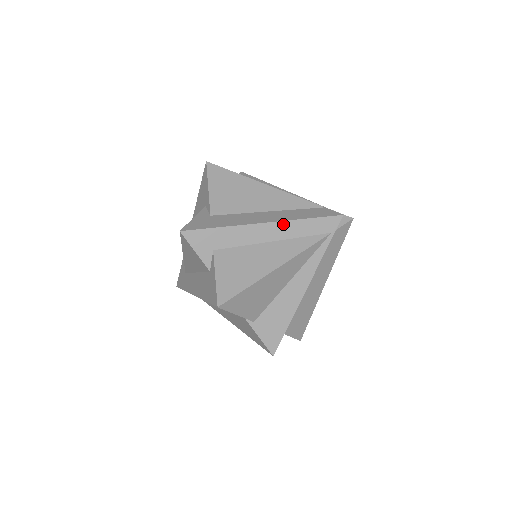
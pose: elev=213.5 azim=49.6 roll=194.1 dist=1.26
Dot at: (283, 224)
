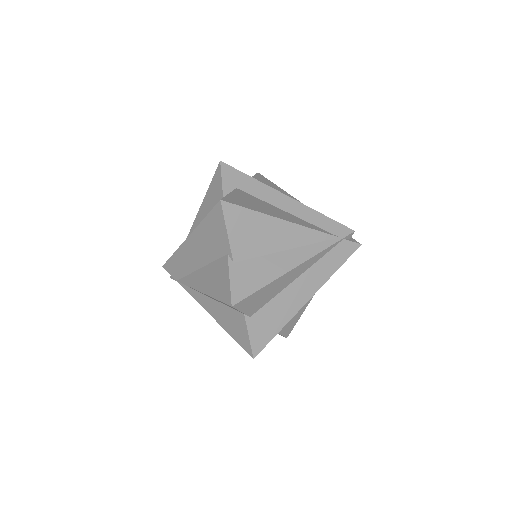
Dot at: (303, 206)
